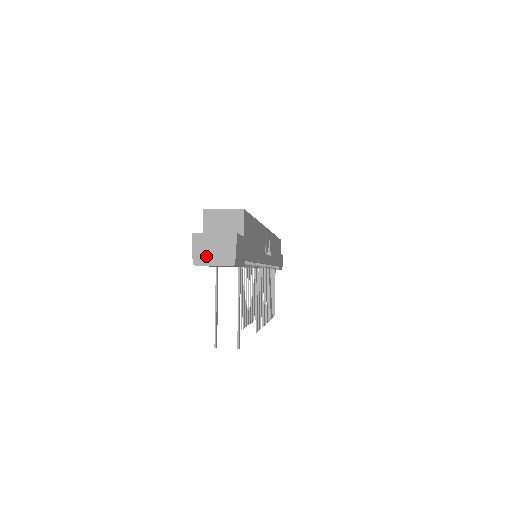
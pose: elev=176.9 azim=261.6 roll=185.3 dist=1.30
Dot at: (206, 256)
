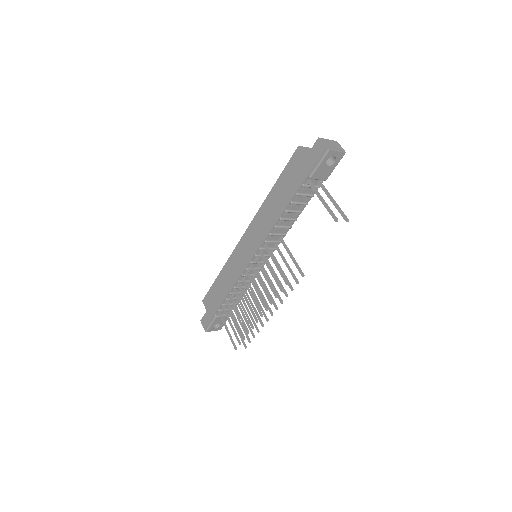
Dot at: (332, 147)
